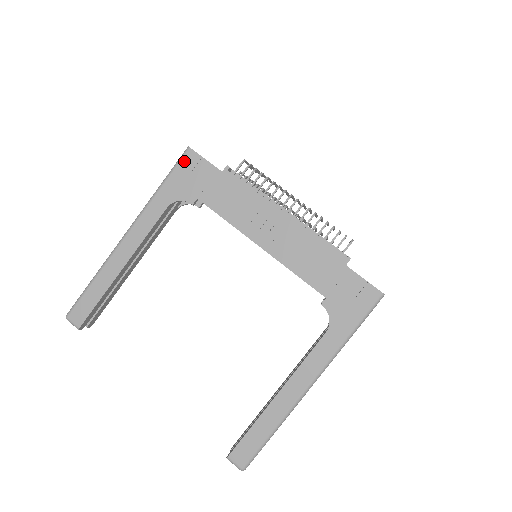
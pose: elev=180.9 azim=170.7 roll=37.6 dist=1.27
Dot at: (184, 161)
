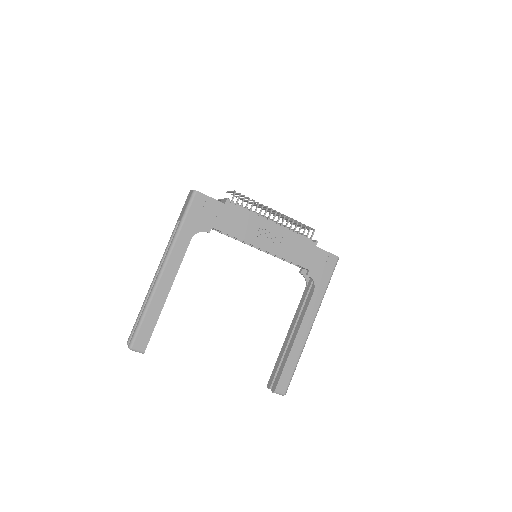
Dot at: (195, 202)
